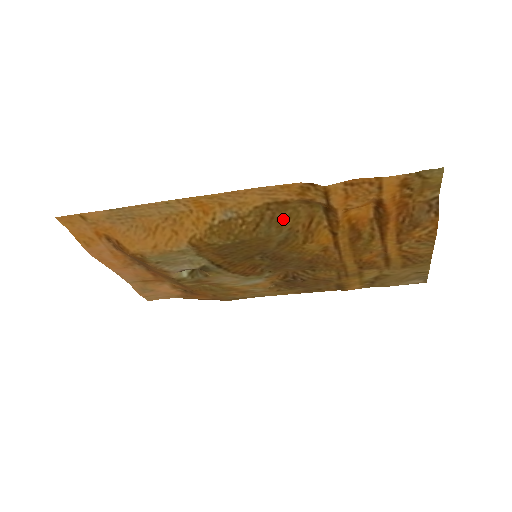
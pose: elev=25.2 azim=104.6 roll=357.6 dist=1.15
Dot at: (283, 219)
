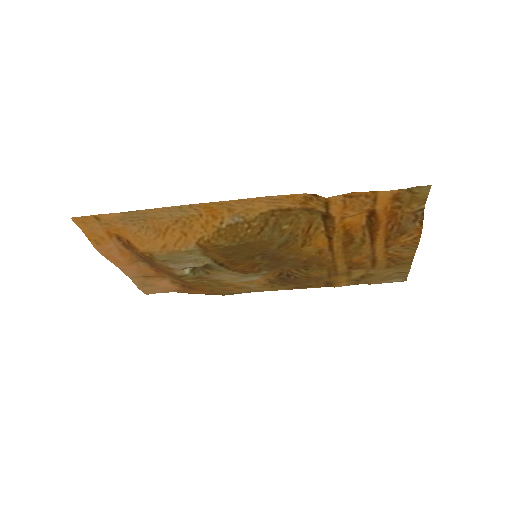
Dot at: (285, 224)
